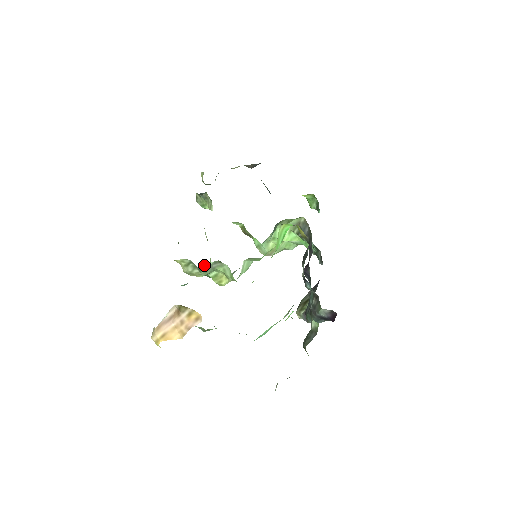
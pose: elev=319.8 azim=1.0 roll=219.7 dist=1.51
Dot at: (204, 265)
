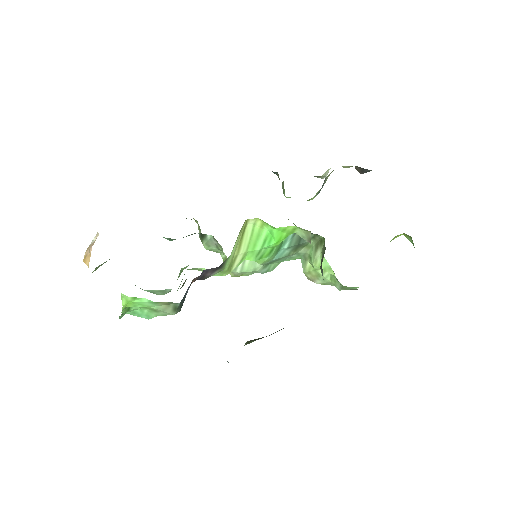
Dot at: (204, 235)
